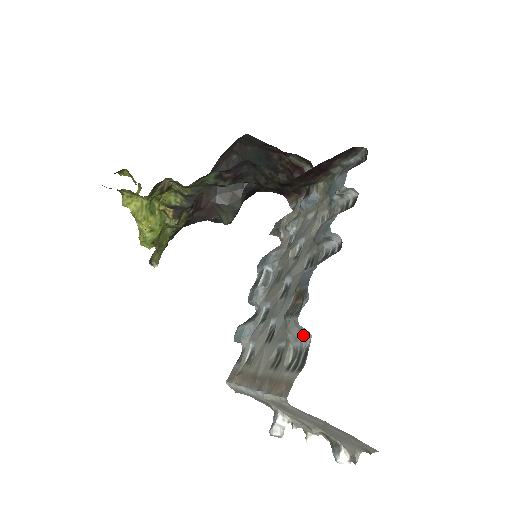
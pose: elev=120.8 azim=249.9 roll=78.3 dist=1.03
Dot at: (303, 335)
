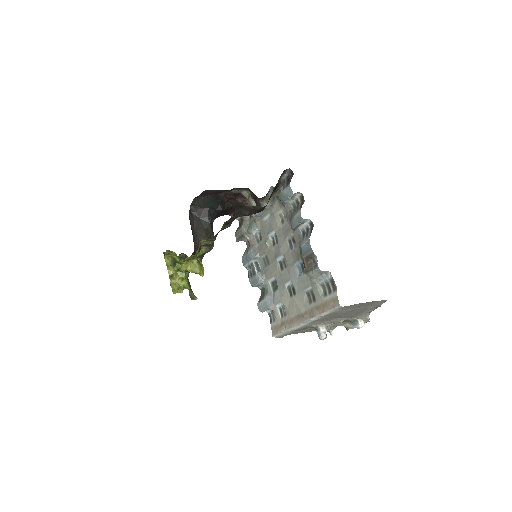
Dot at: (324, 275)
